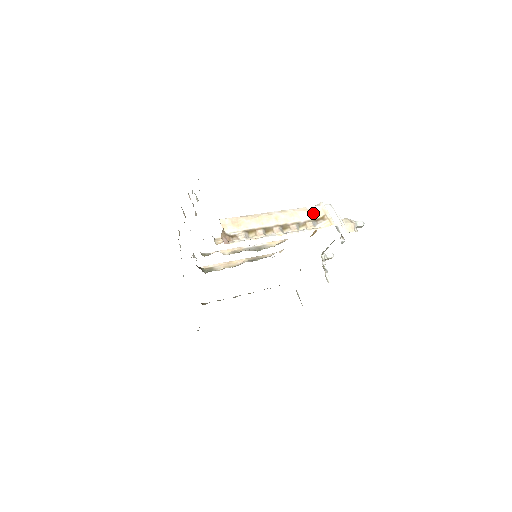
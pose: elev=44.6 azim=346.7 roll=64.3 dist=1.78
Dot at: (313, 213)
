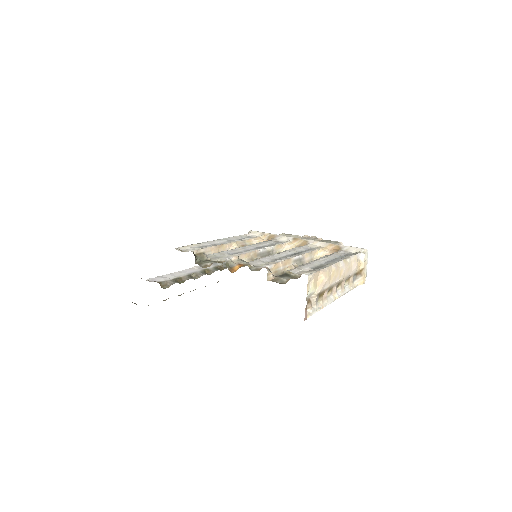
Dot at: (358, 264)
